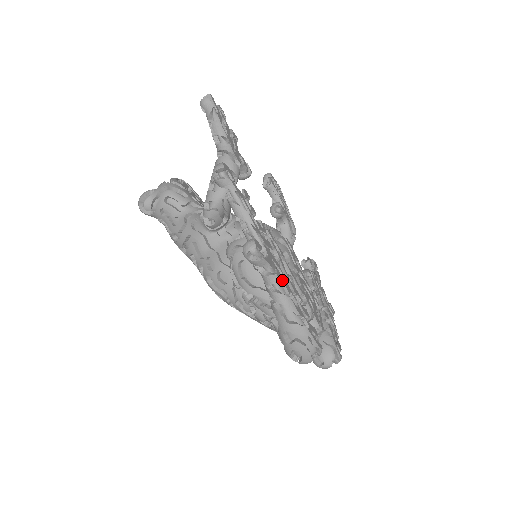
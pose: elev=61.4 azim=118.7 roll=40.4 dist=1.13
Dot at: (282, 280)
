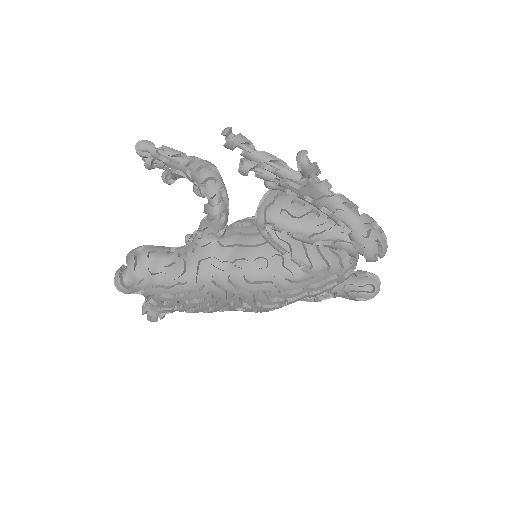
Dot at: (328, 189)
